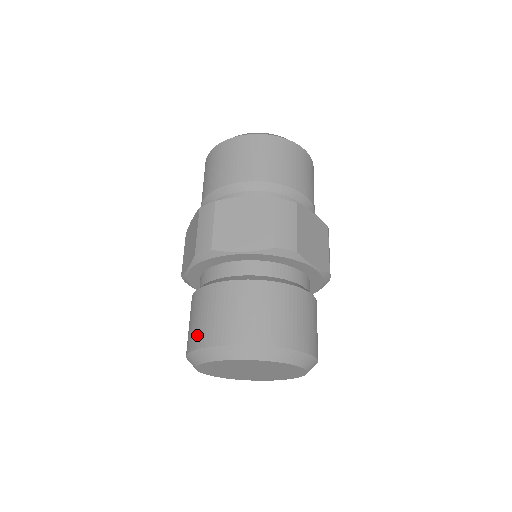
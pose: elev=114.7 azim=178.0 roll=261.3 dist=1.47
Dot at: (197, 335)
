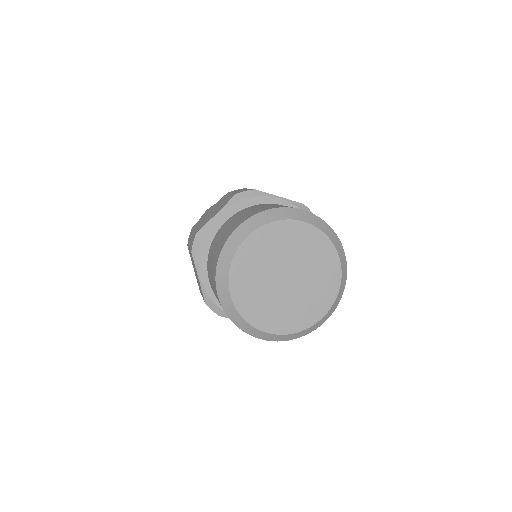
Dot at: (251, 213)
